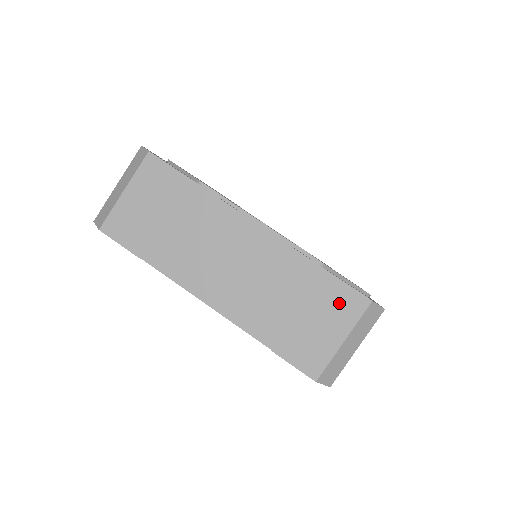
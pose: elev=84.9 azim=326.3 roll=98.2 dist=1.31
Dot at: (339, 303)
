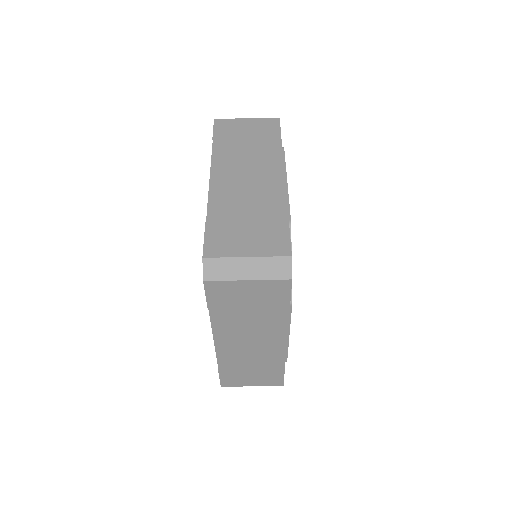
Dot at: (271, 379)
